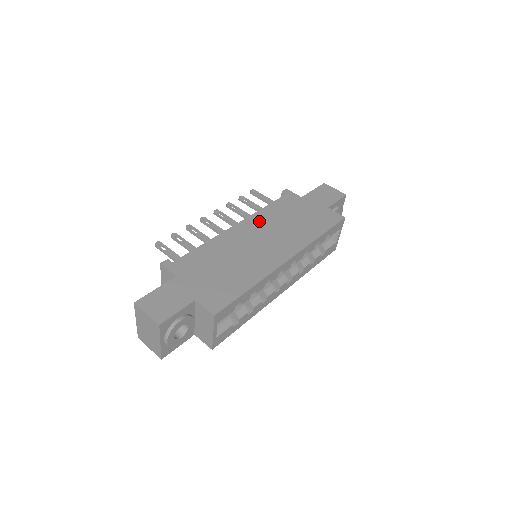
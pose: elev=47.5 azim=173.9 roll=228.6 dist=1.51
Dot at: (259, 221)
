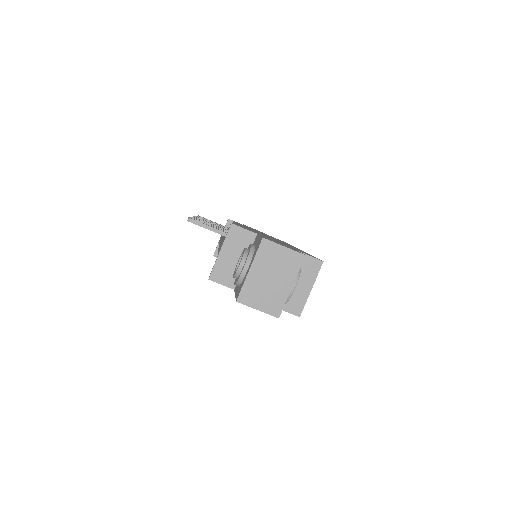
Dot at: occluded
